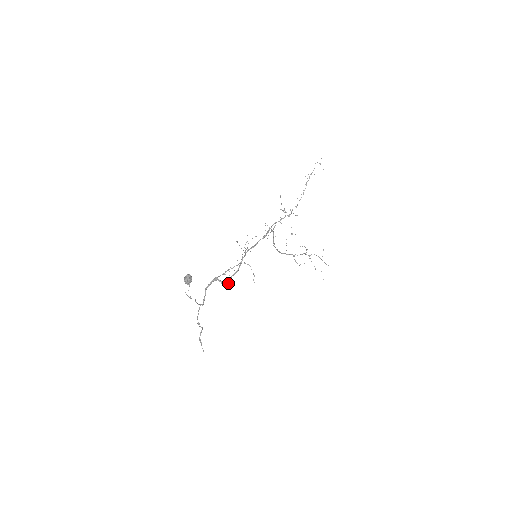
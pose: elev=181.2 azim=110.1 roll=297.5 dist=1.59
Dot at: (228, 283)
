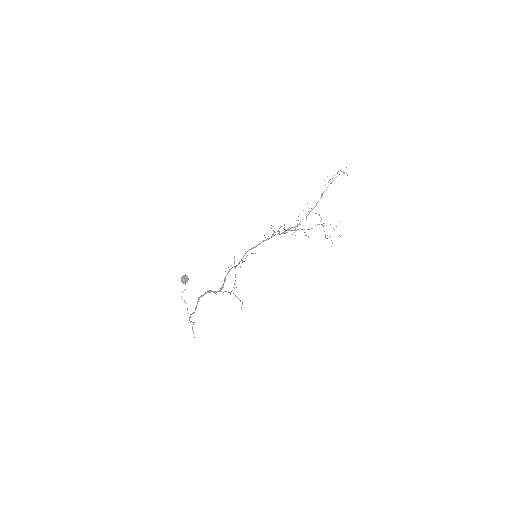
Dot at: occluded
